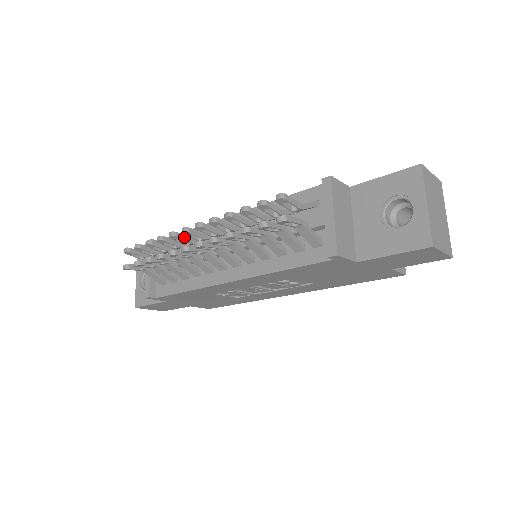
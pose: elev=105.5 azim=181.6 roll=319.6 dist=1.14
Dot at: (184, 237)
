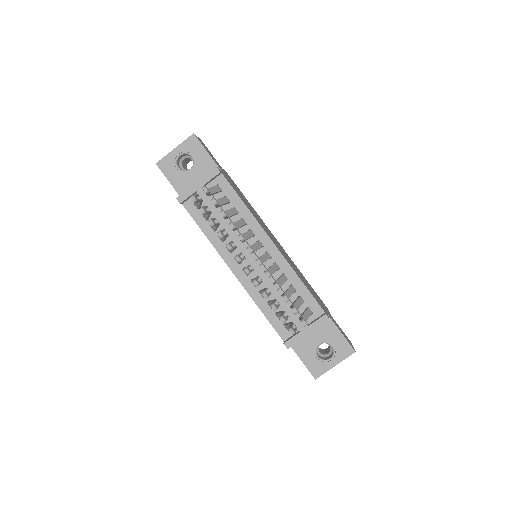
Dot at: occluded
